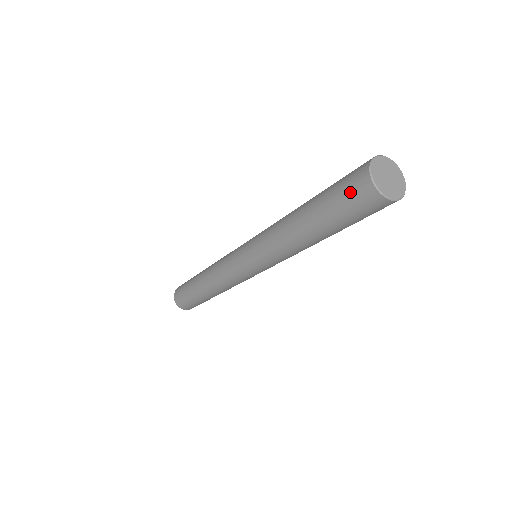
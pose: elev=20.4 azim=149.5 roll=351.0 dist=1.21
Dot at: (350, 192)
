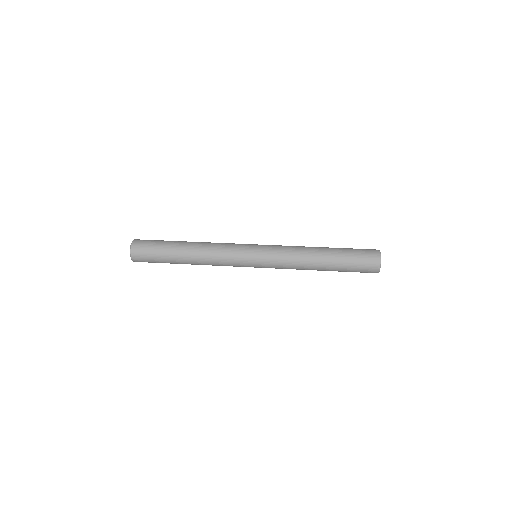
Dot at: (365, 271)
